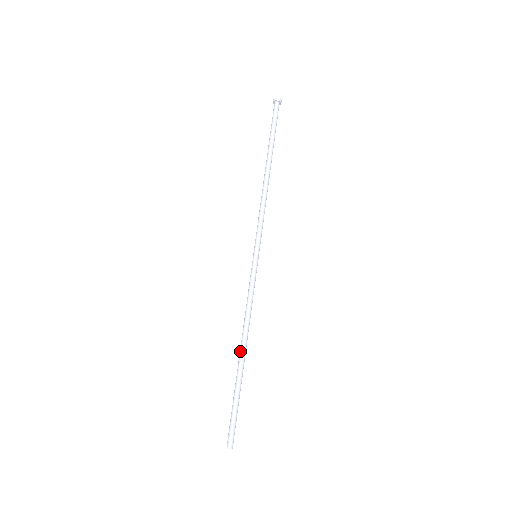
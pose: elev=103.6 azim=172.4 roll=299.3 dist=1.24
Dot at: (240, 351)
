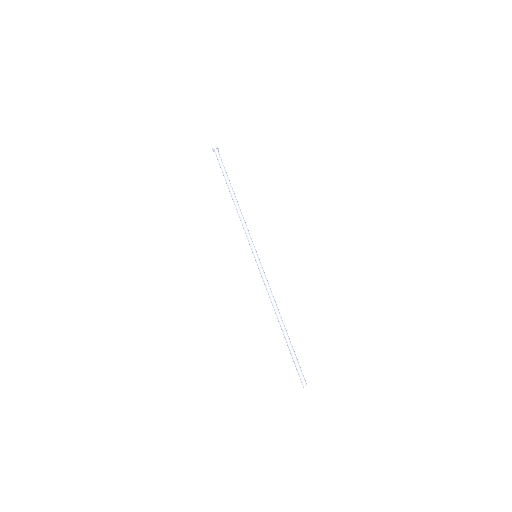
Dot at: (279, 322)
